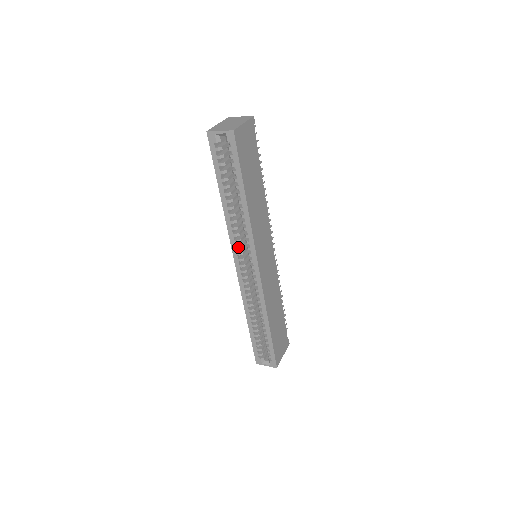
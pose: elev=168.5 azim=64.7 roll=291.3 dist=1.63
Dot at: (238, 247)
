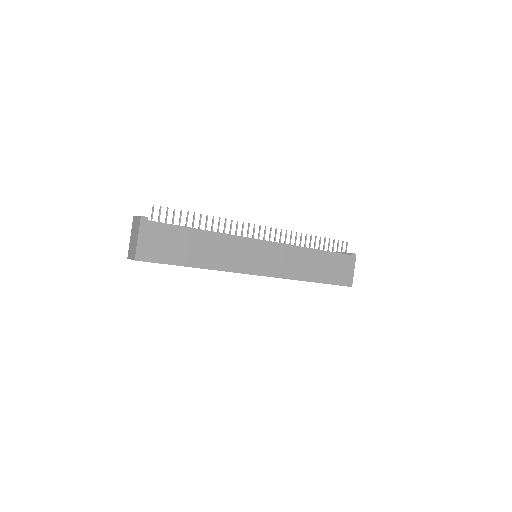
Dot at: occluded
